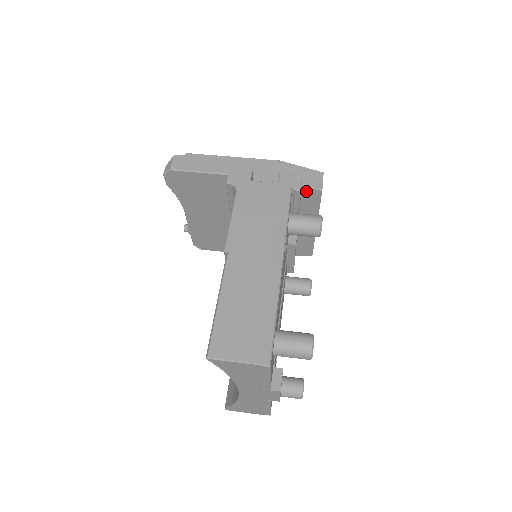
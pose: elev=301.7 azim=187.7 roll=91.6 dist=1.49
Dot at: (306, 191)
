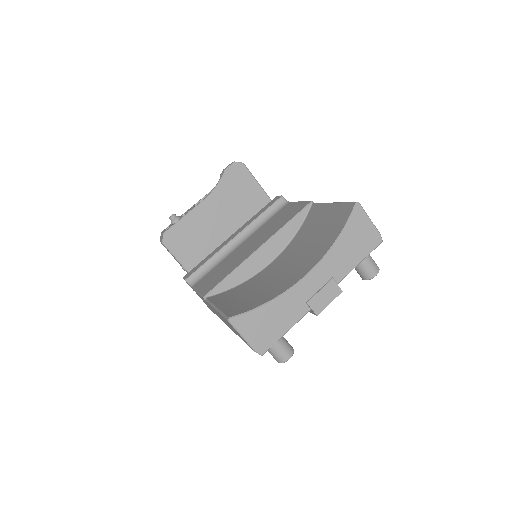
Dot at: occluded
